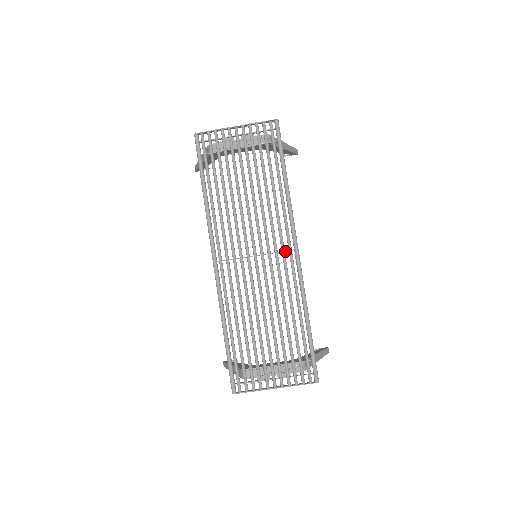
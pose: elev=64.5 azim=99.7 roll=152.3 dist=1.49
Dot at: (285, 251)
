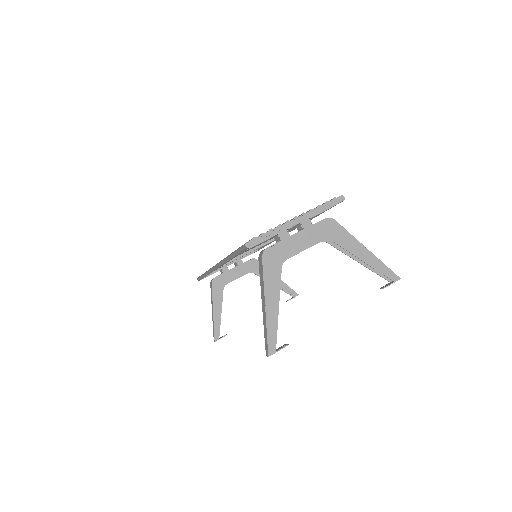
Dot at: occluded
